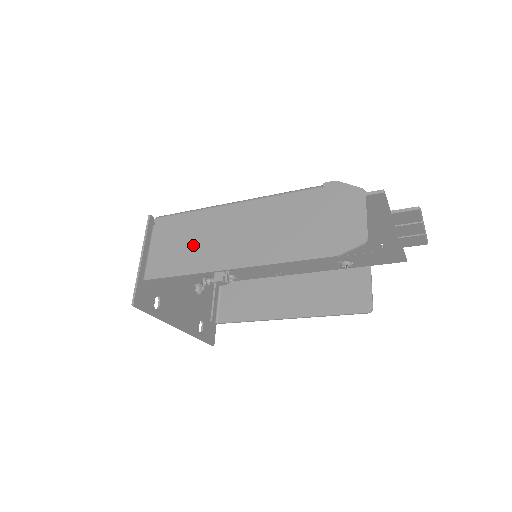
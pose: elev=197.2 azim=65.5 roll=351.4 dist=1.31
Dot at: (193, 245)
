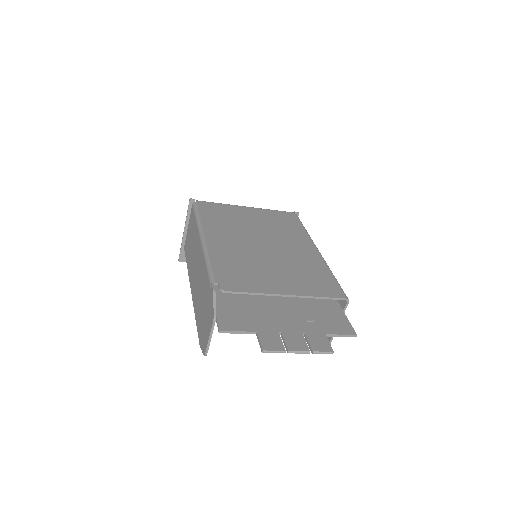
Dot at: (191, 249)
